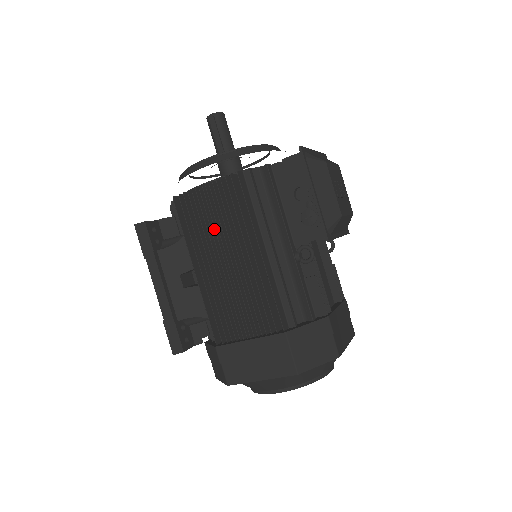
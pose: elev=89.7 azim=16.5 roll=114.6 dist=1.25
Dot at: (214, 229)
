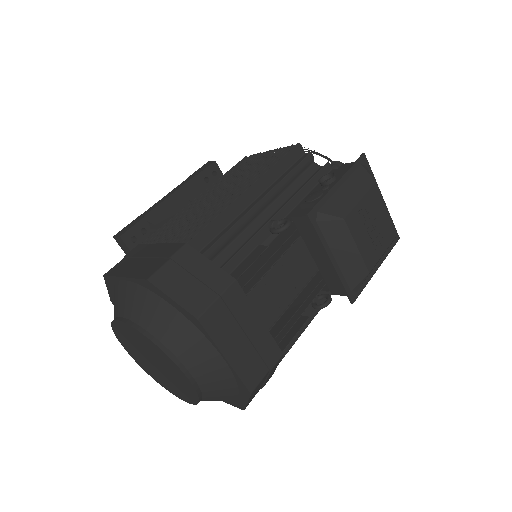
Dot at: occluded
